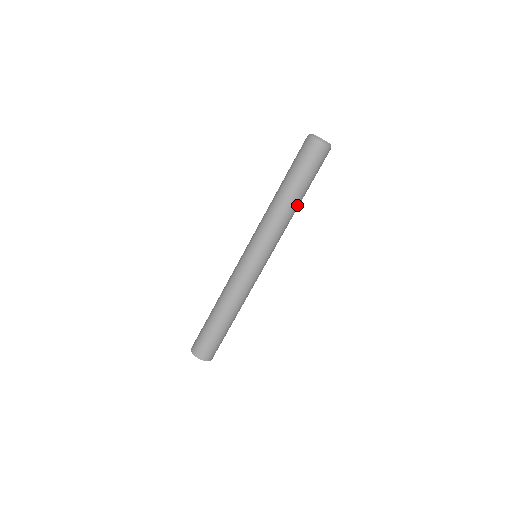
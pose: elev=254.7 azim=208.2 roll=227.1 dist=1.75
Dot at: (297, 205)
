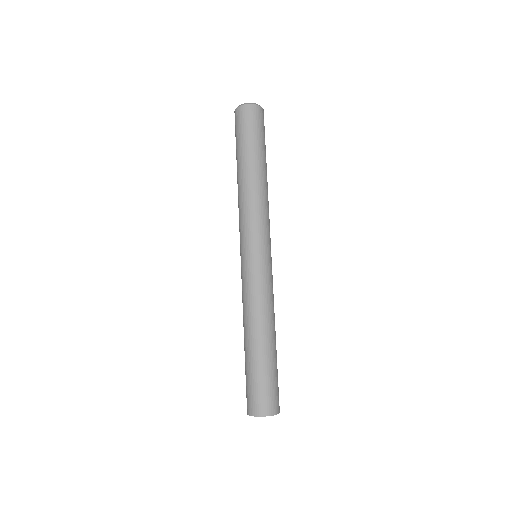
Dot at: occluded
